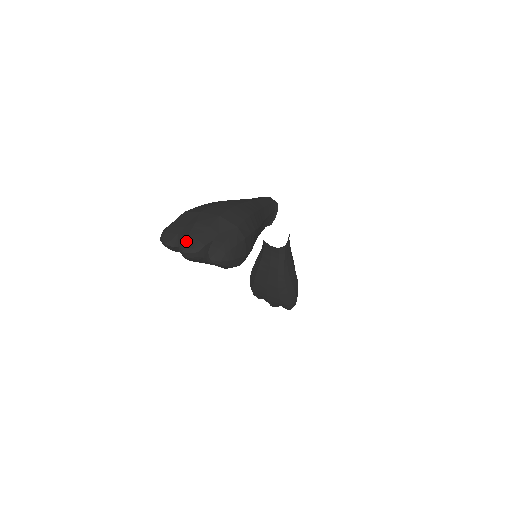
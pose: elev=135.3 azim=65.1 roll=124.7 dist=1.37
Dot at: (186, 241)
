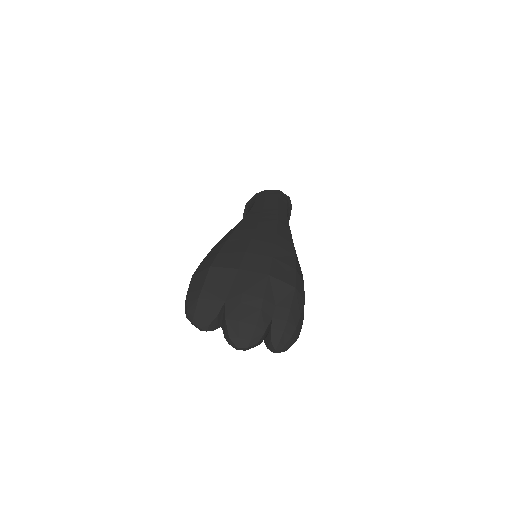
Dot at: (239, 330)
